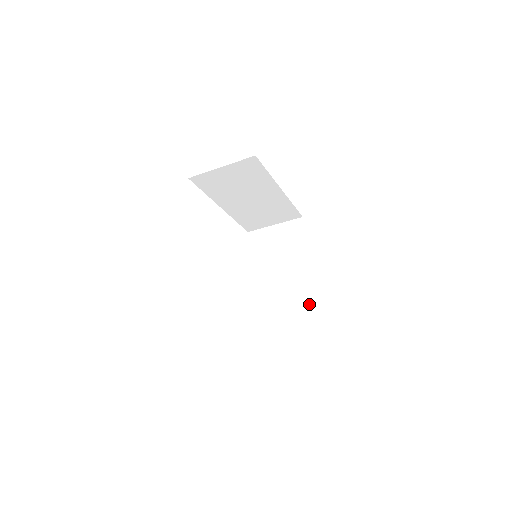
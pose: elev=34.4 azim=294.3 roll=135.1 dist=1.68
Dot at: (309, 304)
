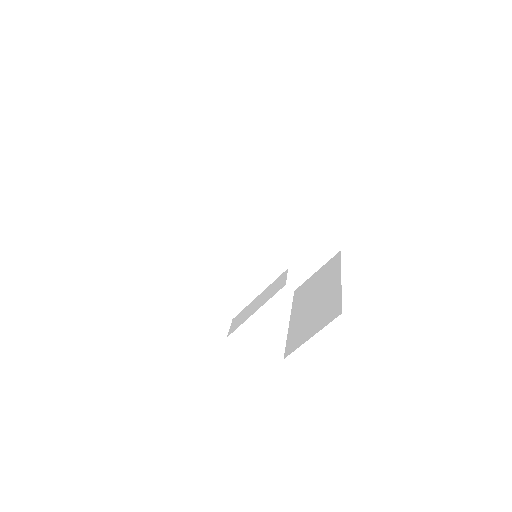
Dot at: (335, 312)
